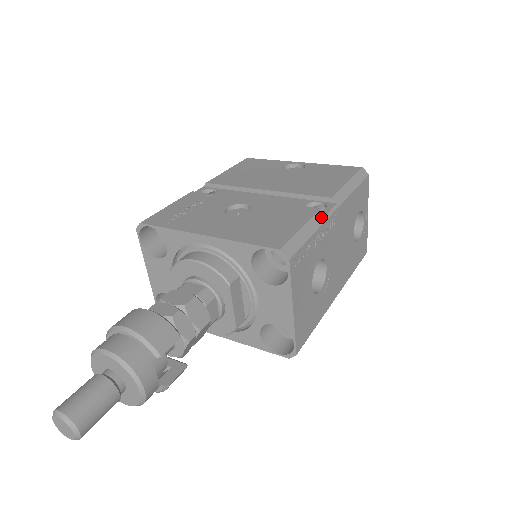
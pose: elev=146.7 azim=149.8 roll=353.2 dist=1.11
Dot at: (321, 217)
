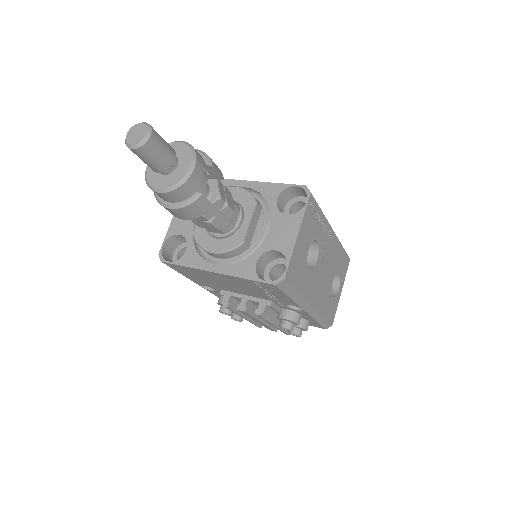
Dot at: occluded
